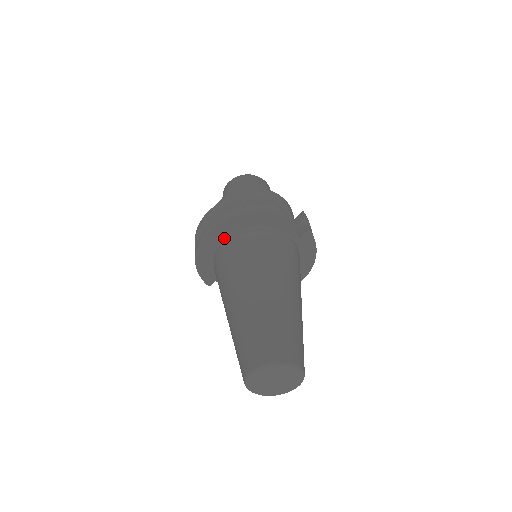
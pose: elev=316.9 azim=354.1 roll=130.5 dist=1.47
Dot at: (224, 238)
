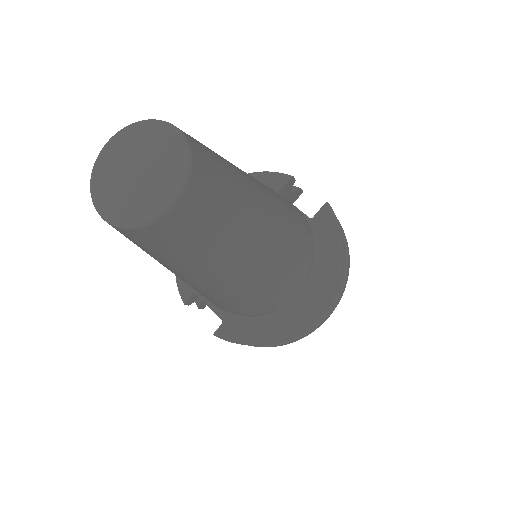
Dot at: occluded
